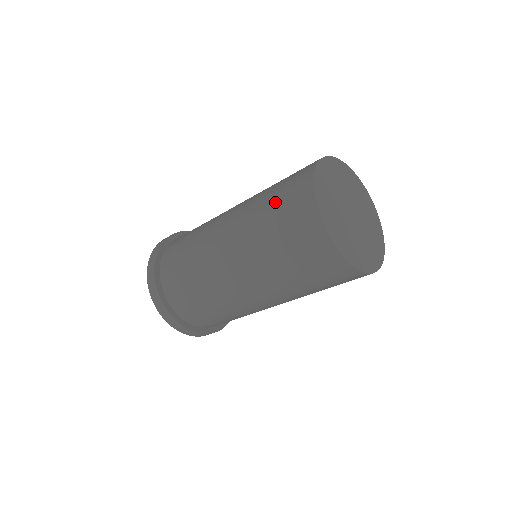
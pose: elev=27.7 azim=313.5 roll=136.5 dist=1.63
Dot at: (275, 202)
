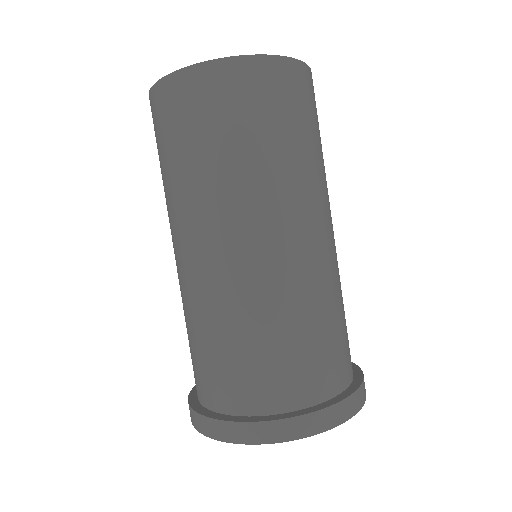
Dot at: occluded
